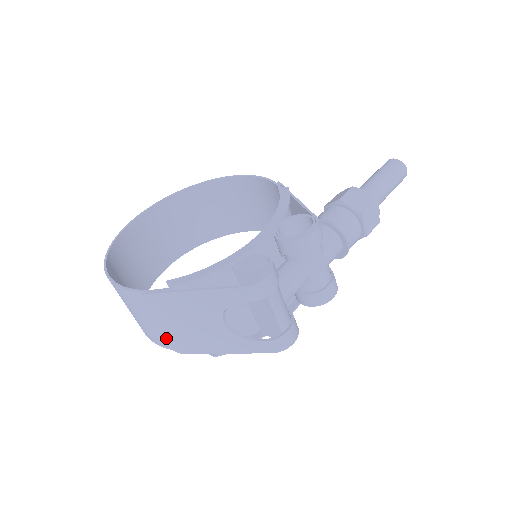
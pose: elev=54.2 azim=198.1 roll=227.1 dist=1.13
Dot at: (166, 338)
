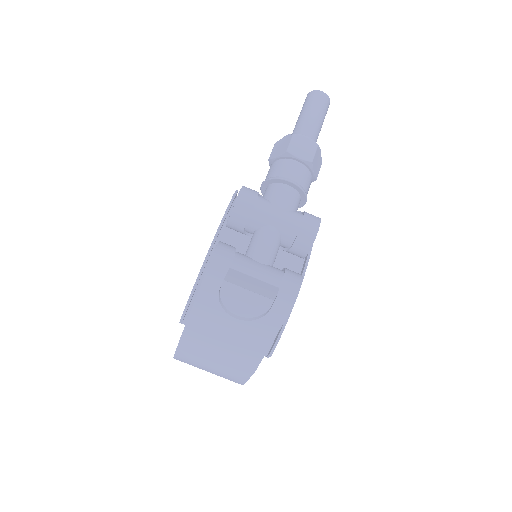
Dot at: (231, 369)
